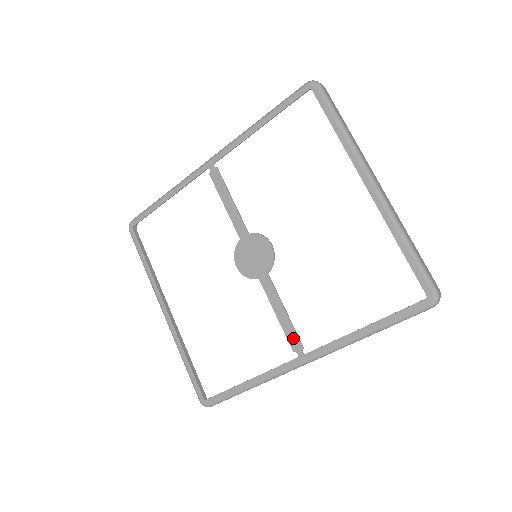
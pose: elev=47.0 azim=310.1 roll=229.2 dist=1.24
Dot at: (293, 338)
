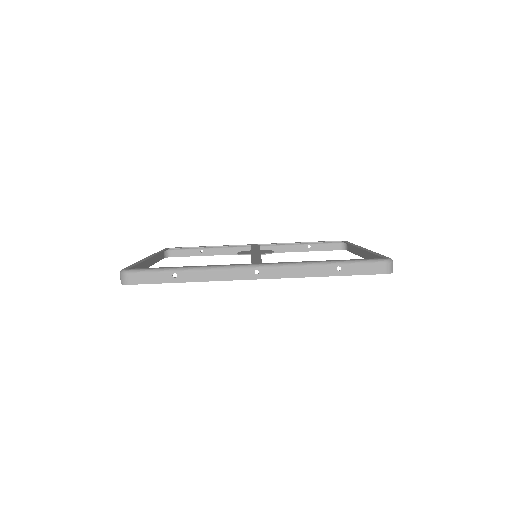
Dot at: (257, 261)
